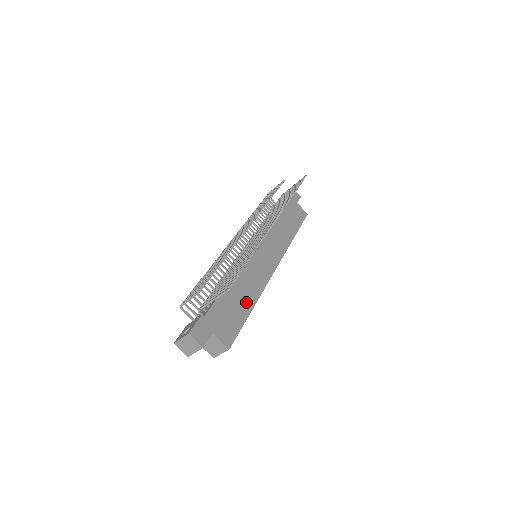
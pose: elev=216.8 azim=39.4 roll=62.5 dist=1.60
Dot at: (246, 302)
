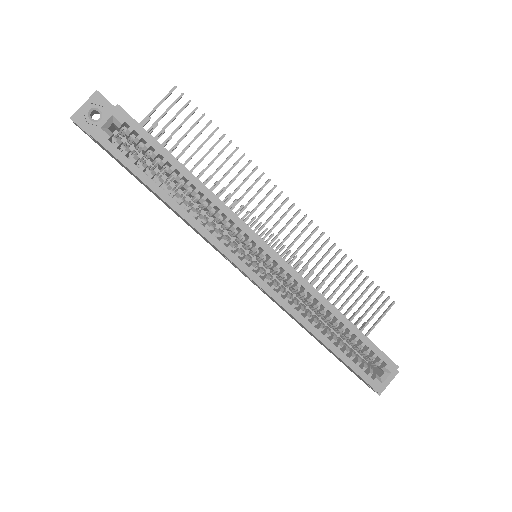
Dot at: occluded
